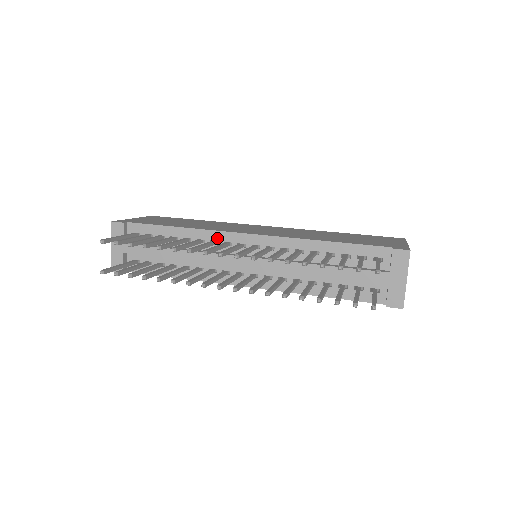
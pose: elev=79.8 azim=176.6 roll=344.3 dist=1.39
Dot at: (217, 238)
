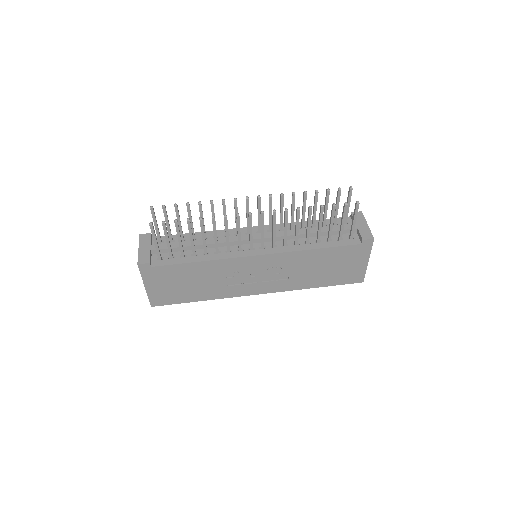
Dot at: (229, 233)
